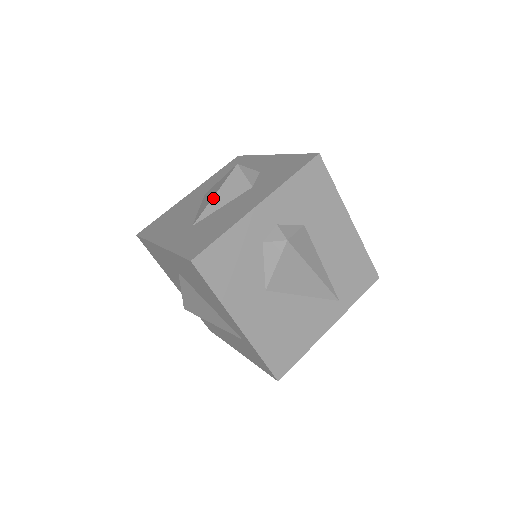
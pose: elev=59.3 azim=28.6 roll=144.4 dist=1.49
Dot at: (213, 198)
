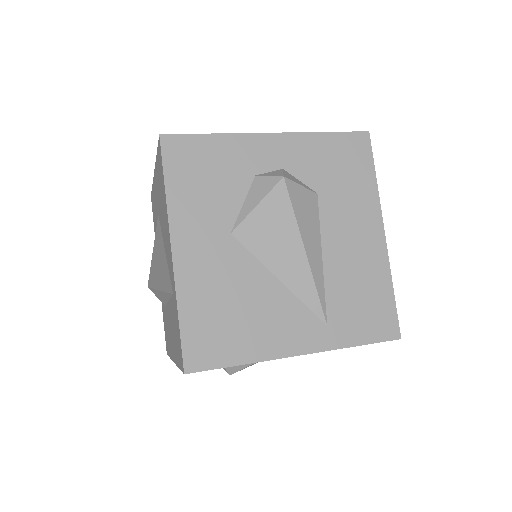
Dot at: occluded
